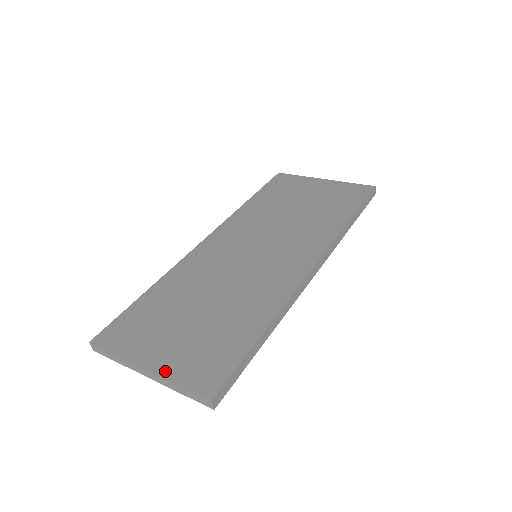
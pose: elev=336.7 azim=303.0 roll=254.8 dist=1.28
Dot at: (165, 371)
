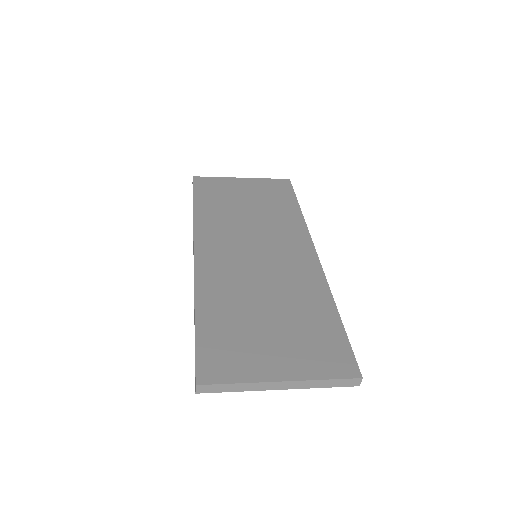
Dot at: (302, 375)
